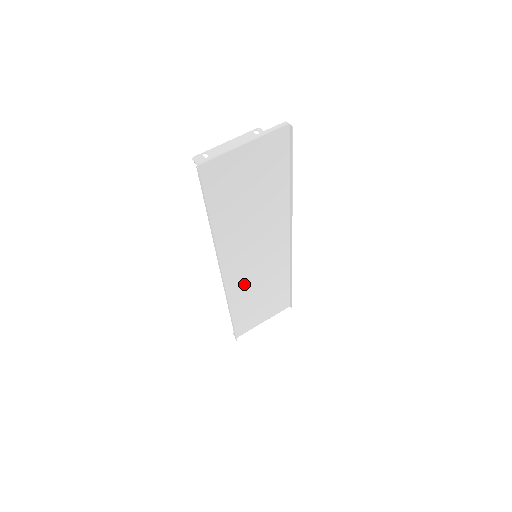
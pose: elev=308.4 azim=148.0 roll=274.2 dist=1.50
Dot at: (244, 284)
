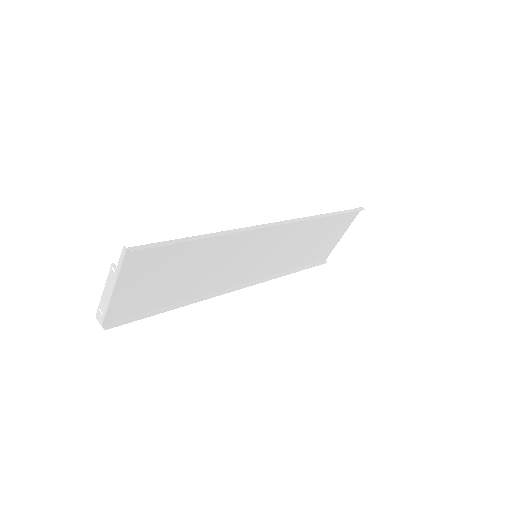
Dot at: (275, 262)
